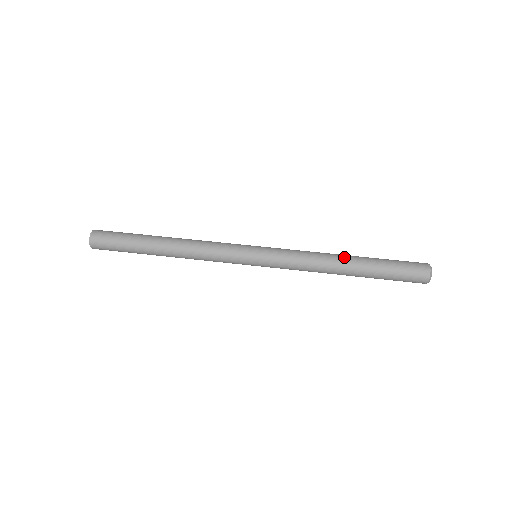
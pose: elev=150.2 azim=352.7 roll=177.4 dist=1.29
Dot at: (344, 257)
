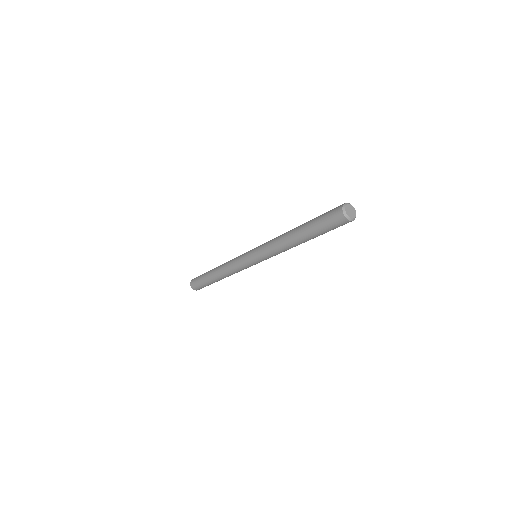
Dot at: (294, 228)
